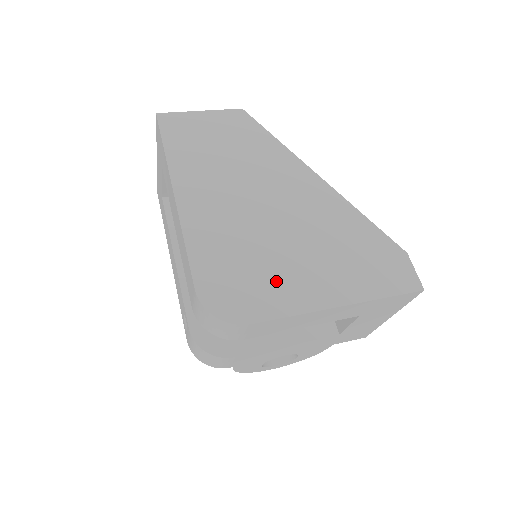
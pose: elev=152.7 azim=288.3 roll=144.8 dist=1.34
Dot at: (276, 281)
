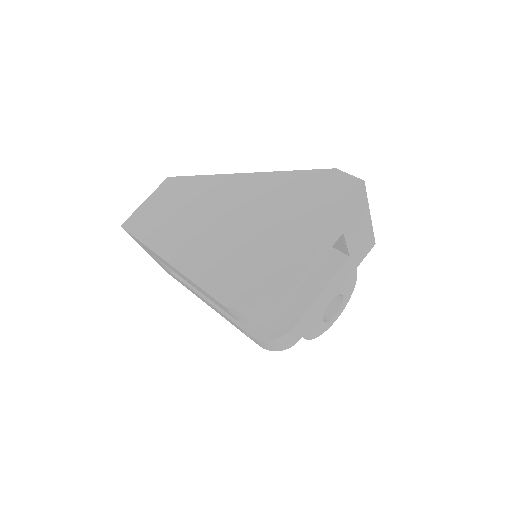
Dot at: (266, 257)
